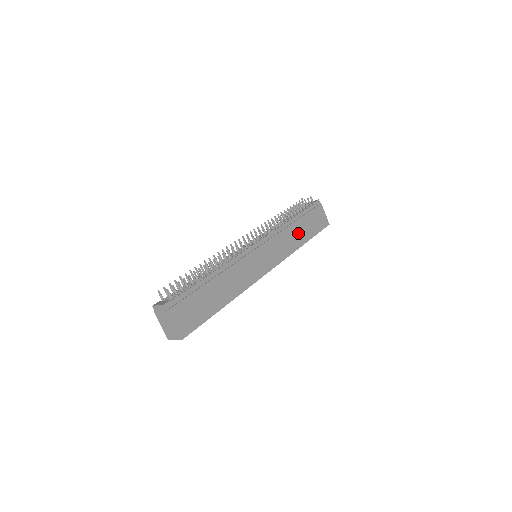
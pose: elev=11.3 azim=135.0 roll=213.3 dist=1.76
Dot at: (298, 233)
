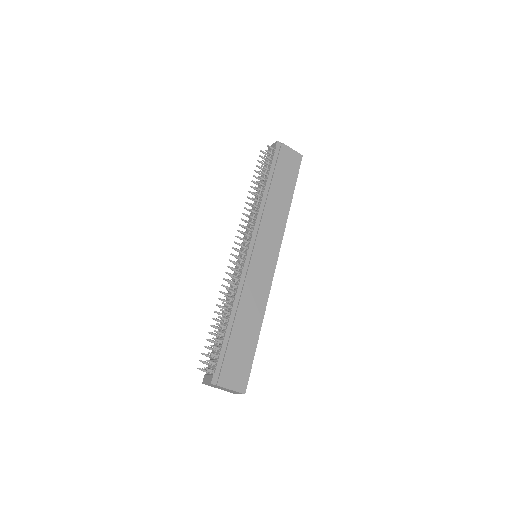
Dot at: (279, 198)
